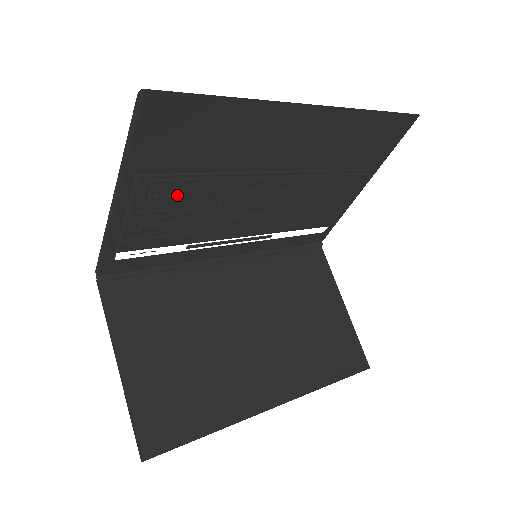
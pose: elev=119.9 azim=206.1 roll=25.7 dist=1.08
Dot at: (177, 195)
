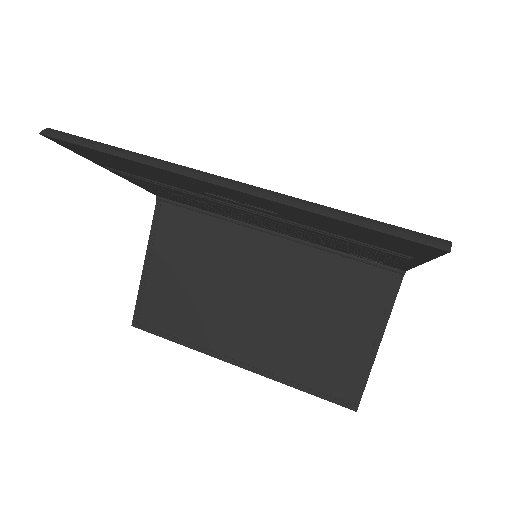
Dot at: (155, 186)
